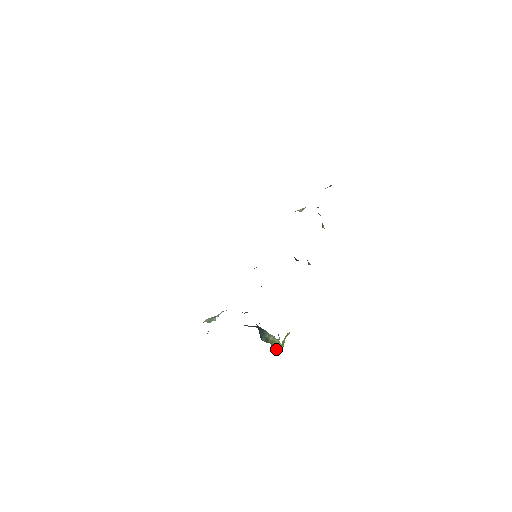
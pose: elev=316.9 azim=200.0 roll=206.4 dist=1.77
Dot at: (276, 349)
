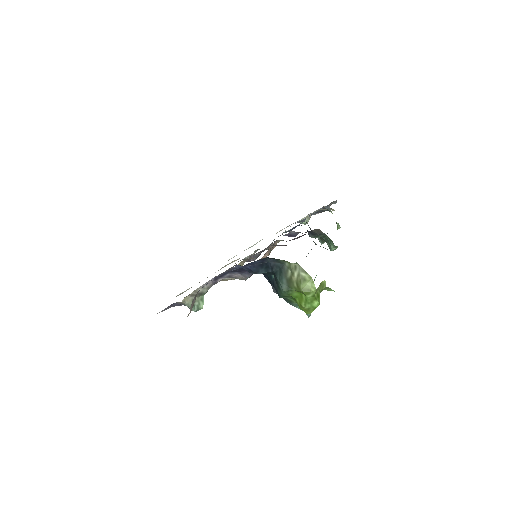
Dot at: (308, 304)
